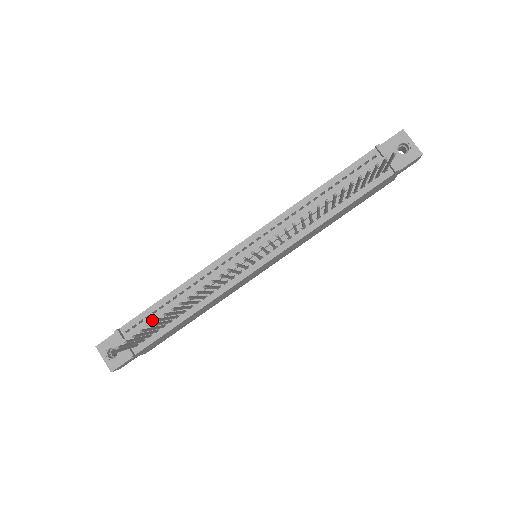
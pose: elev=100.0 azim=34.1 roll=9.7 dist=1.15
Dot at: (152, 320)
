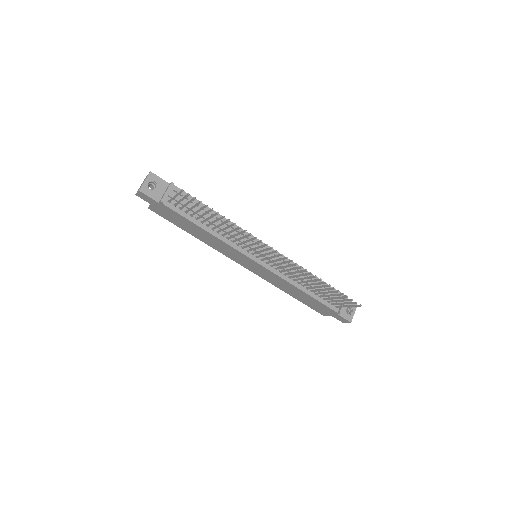
Dot at: occluded
